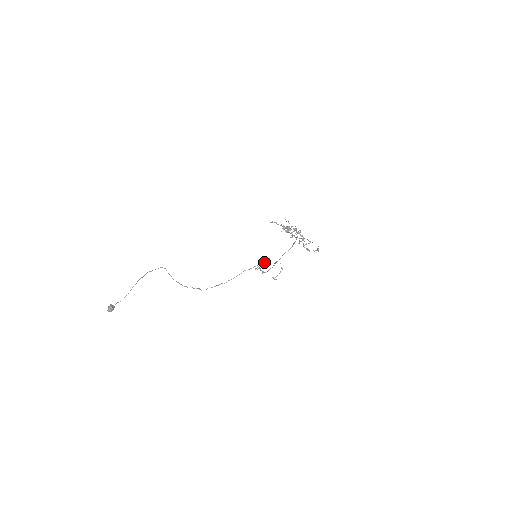
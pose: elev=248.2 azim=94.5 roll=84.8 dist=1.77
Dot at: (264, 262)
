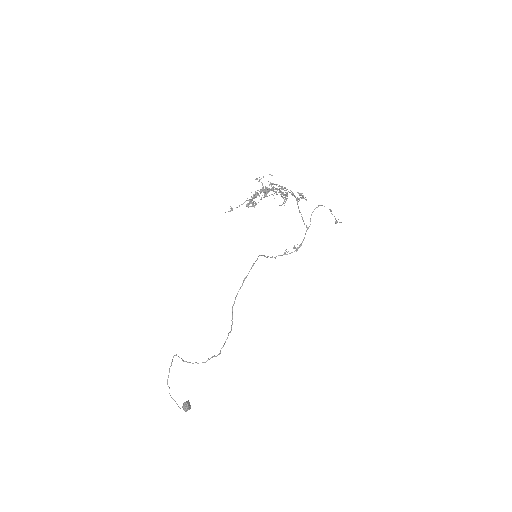
Dot at: (244, 280)
